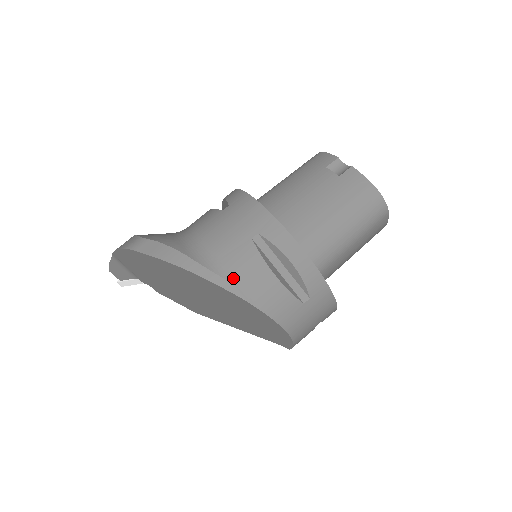
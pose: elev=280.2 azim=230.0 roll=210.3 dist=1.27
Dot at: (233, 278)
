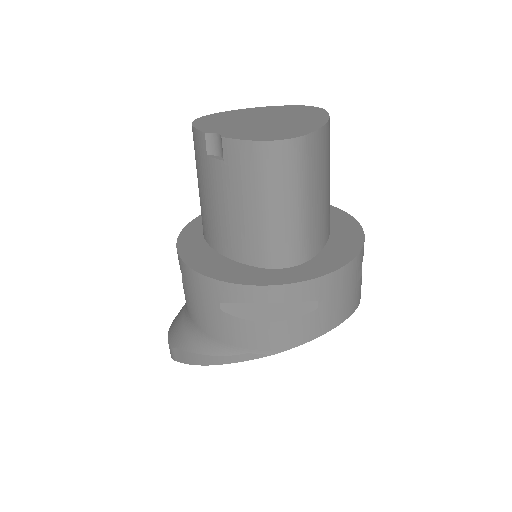
Dot at: (243, 349)
